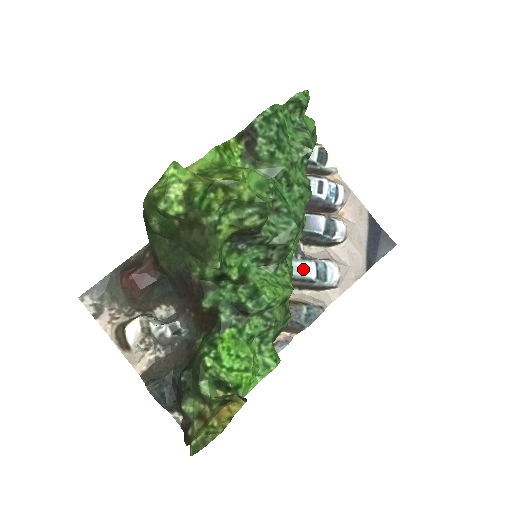
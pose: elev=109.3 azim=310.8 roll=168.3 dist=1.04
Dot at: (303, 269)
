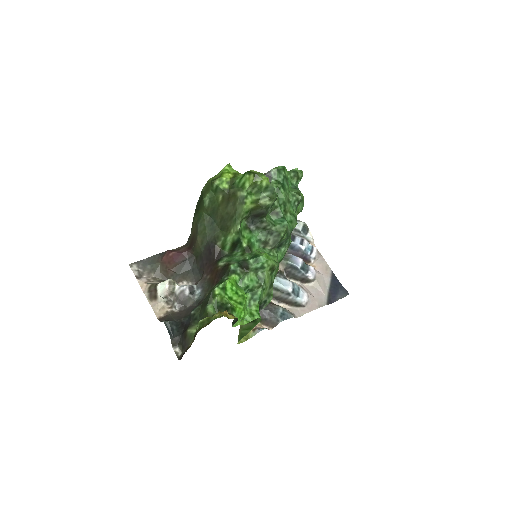
Dot at: (284, 283)
